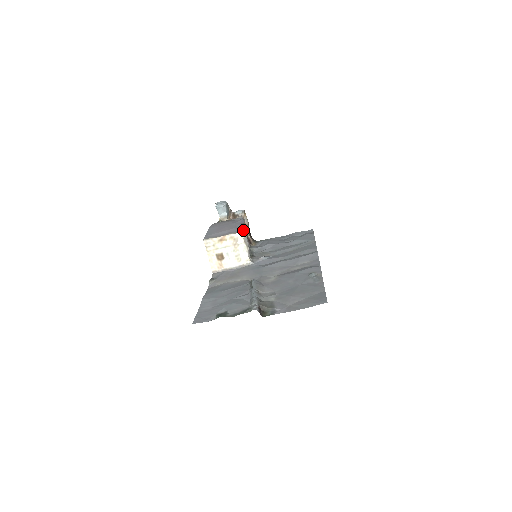
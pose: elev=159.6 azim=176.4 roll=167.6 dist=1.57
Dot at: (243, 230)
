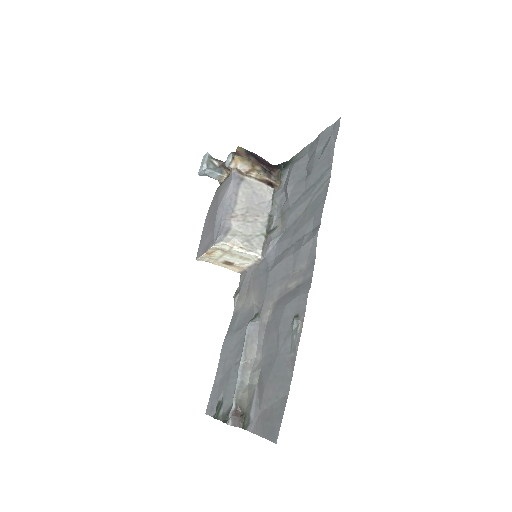
Dot at: (217, 237)
